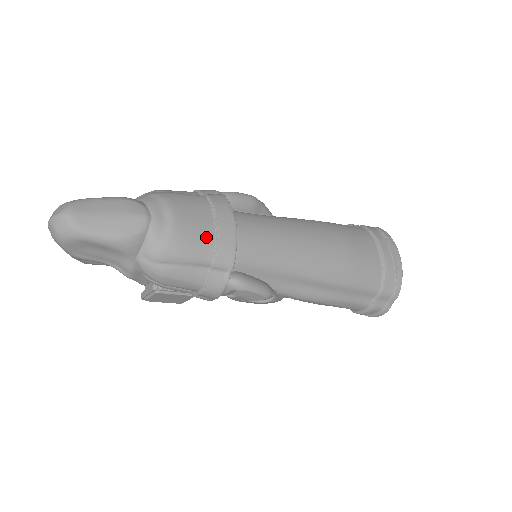
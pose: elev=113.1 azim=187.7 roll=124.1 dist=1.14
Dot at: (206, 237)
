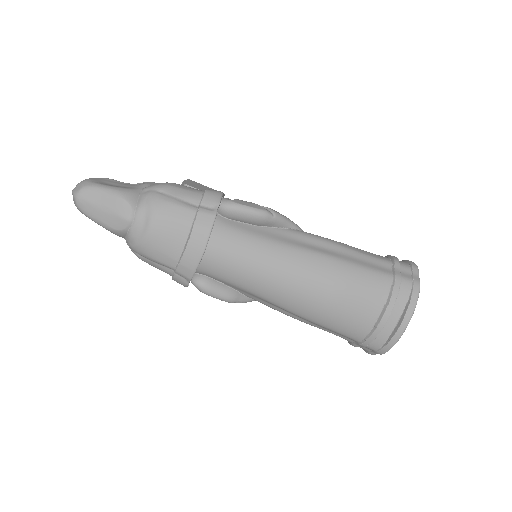
Dot at: (173, 251)
